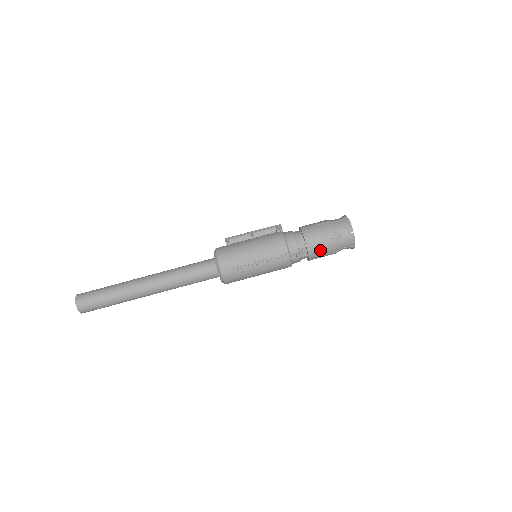
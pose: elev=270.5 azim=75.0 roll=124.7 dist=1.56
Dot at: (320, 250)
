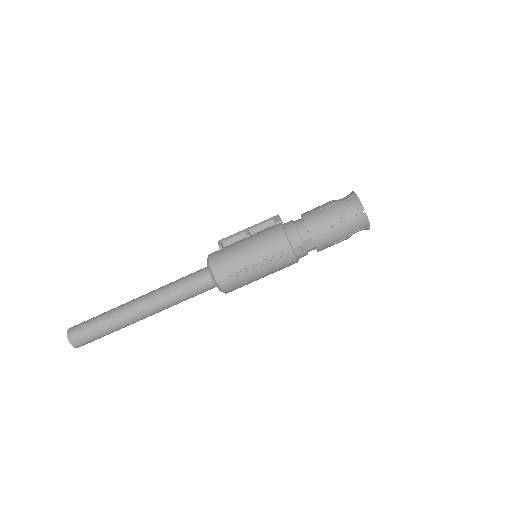
Dot at: (328, 239)
